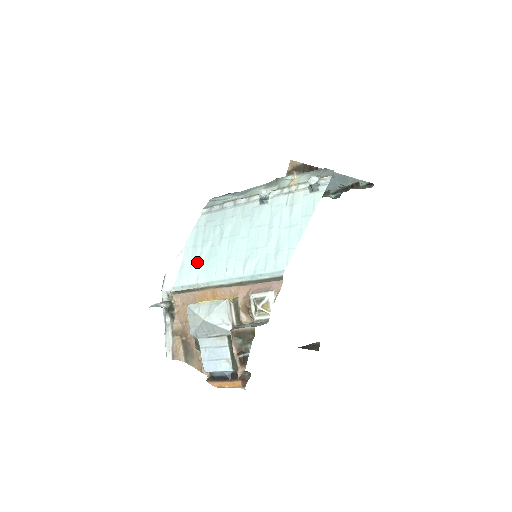
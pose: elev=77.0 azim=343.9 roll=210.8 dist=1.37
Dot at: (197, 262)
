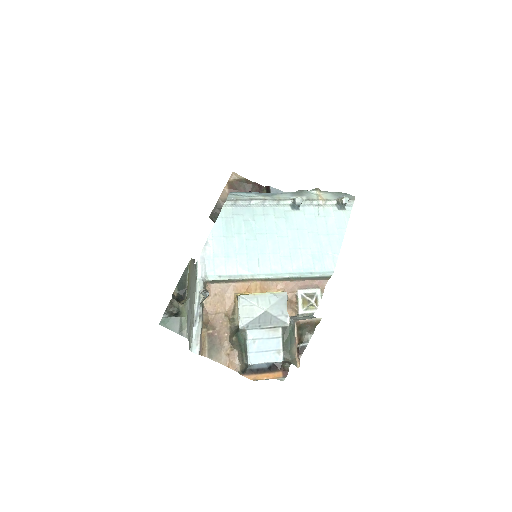
Dot at: (233, 253)
